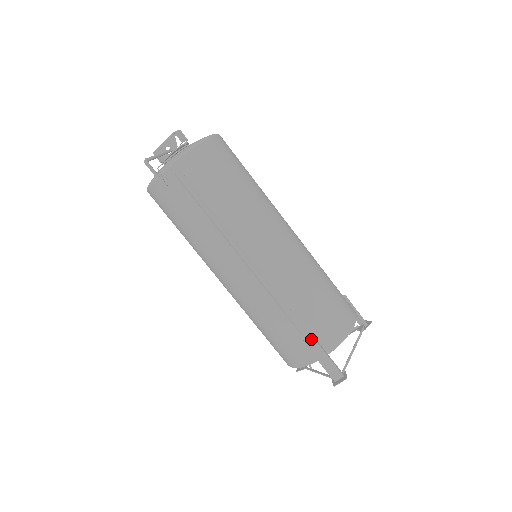
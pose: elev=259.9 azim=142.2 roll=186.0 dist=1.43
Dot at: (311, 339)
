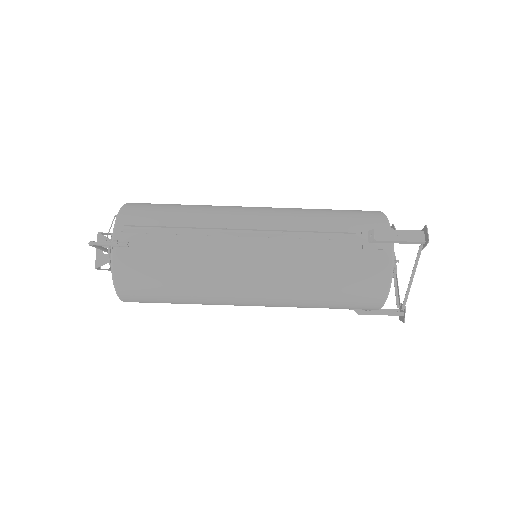
Dot at: (365, 235)
